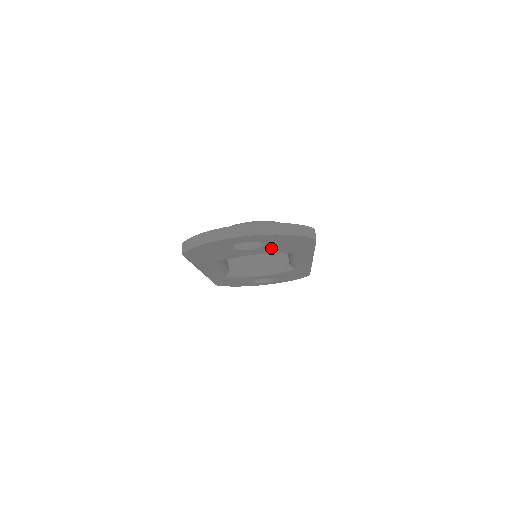
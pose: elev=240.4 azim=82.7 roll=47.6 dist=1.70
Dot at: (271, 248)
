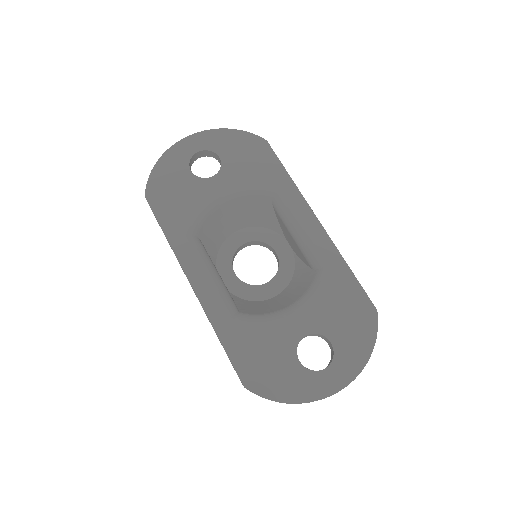
Dot at: (234, 170)
